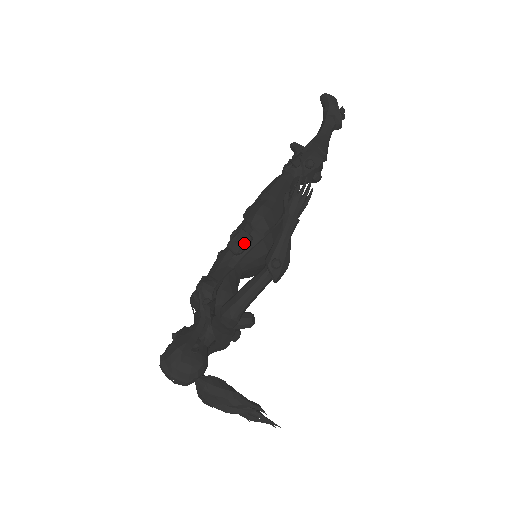
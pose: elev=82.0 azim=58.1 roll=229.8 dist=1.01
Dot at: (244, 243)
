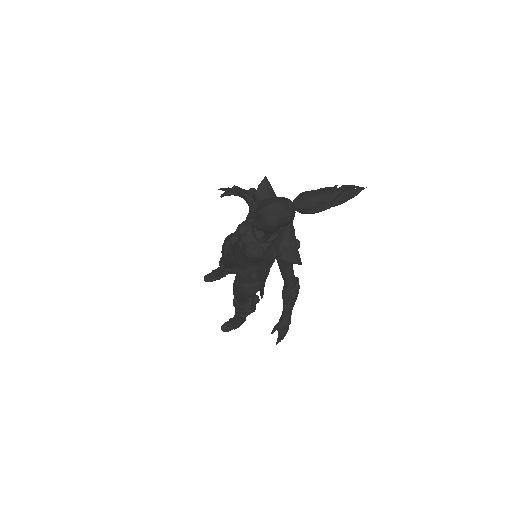
Dot at: occluded
